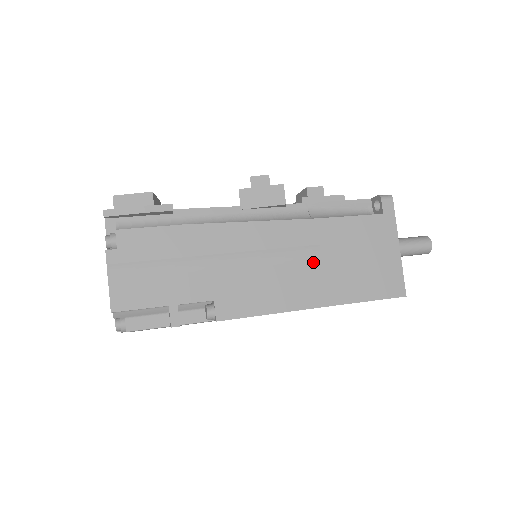
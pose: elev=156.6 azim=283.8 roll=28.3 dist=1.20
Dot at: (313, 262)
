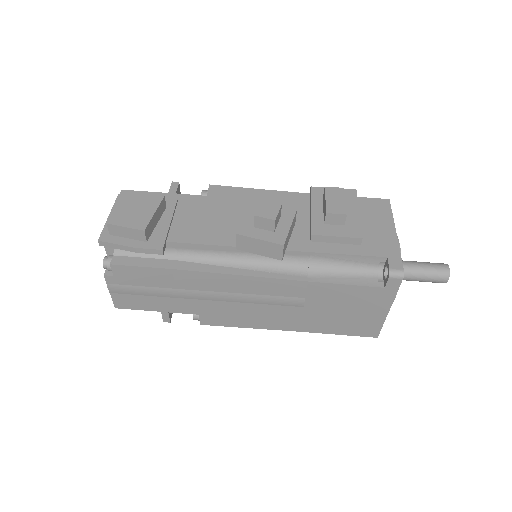
Dot at: (295, 307)
